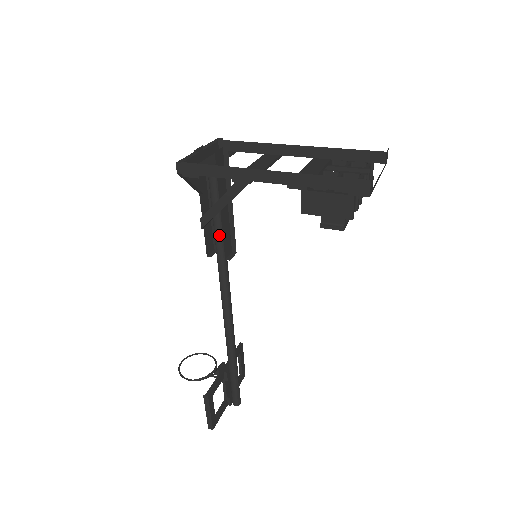
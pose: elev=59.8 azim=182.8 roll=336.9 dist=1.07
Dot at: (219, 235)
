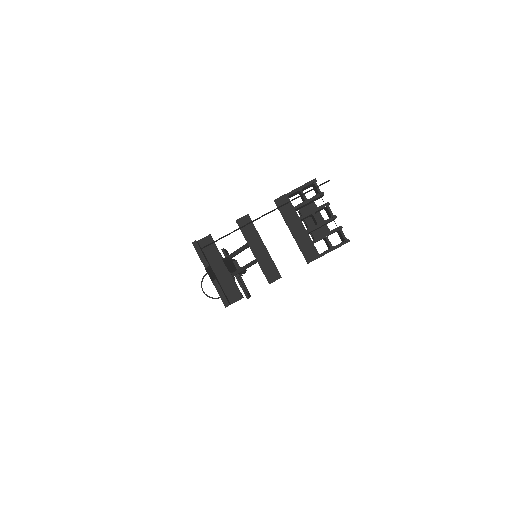
Dot at: (231, 272)
